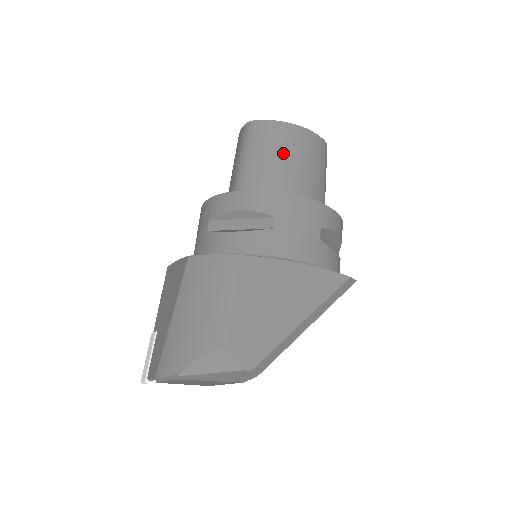
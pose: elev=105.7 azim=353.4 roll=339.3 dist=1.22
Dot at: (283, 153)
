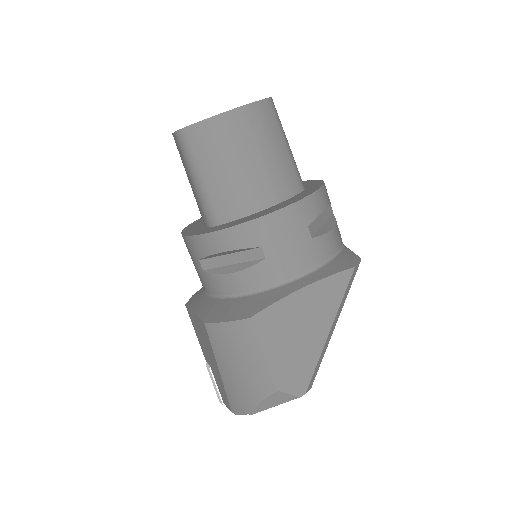
Dot at: (233, 155)
